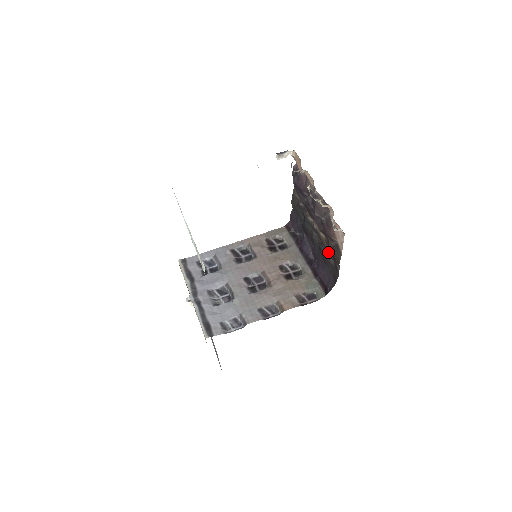
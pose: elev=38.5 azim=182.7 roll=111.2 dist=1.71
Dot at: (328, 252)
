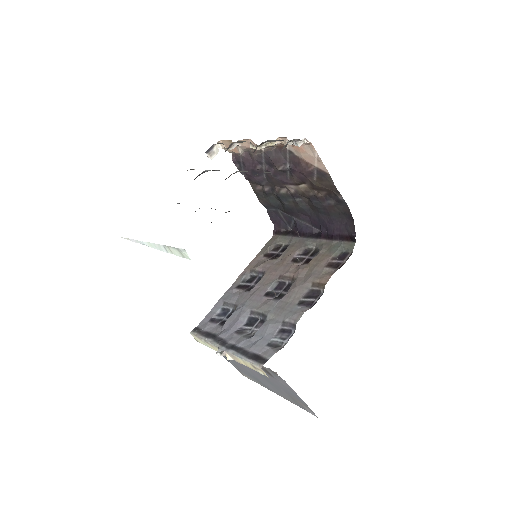
Dot at: (321, 198)
